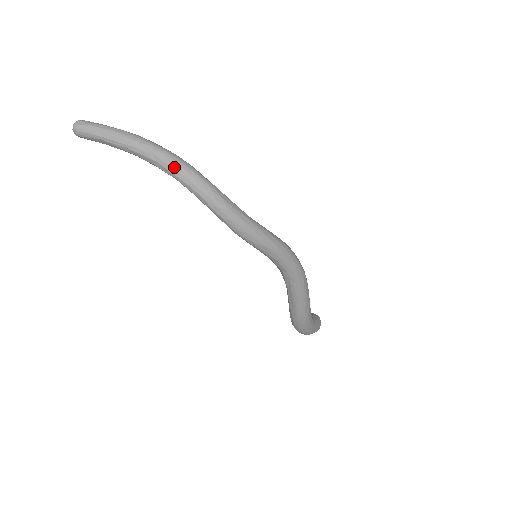
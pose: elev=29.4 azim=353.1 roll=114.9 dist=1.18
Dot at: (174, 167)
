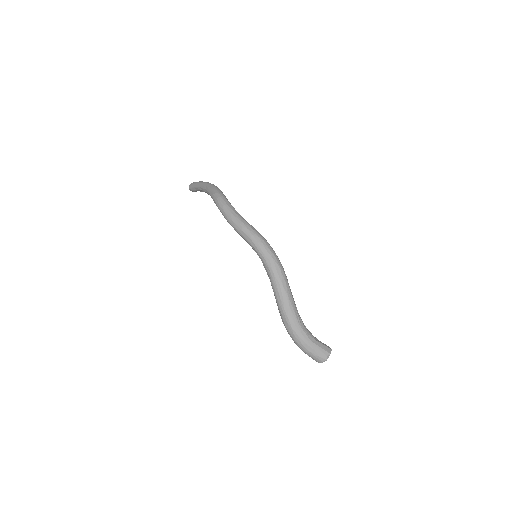
Dot at: (210, 189)
